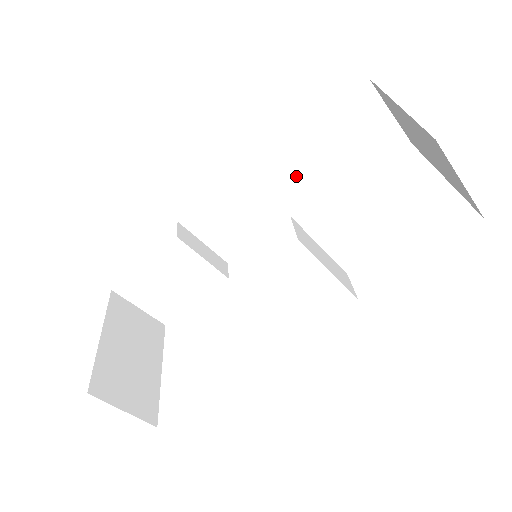
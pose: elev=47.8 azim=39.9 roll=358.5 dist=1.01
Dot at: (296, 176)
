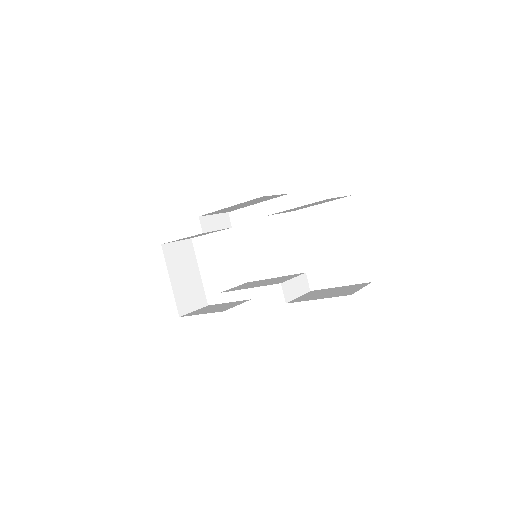
Dot at: occluded
